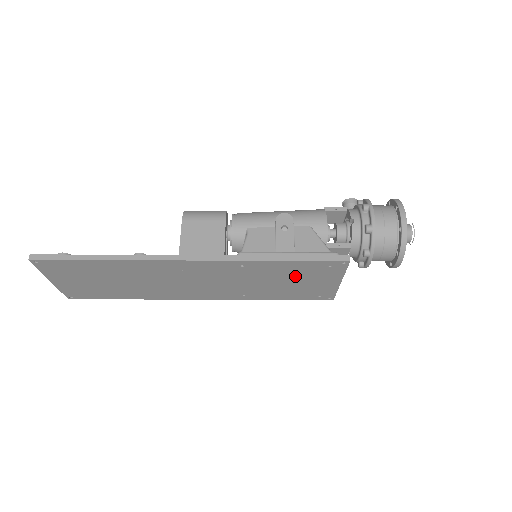
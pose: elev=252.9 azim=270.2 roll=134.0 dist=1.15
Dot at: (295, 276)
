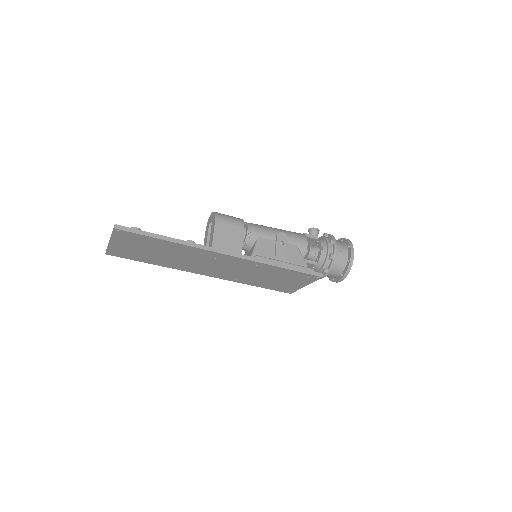
Dot at: (282, 277)
